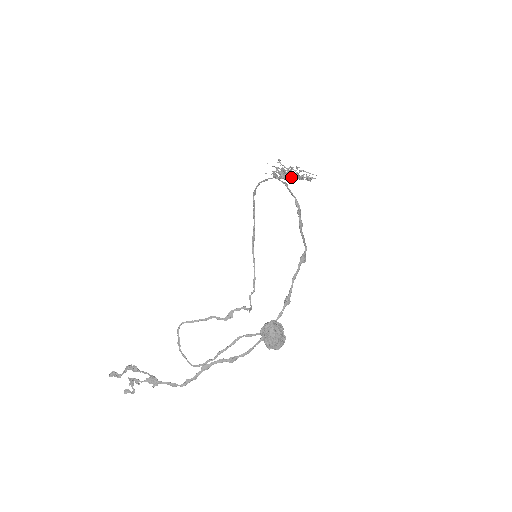
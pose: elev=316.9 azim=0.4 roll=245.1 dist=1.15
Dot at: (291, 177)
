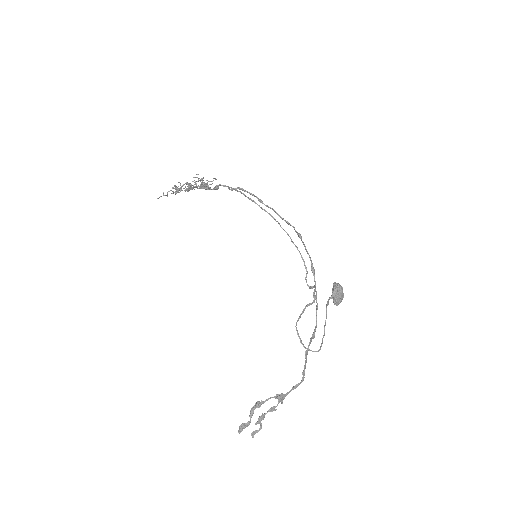
Dot at: (189, 190)
